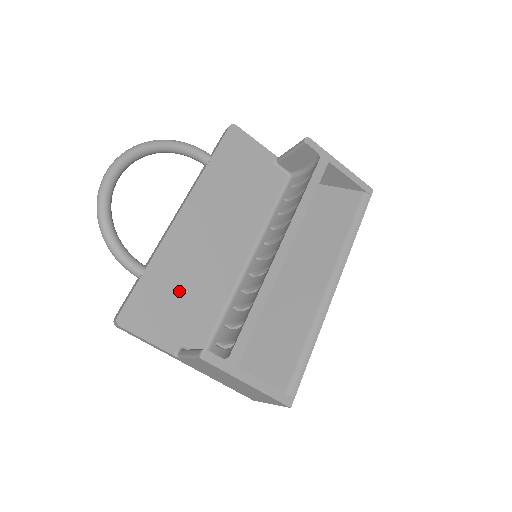
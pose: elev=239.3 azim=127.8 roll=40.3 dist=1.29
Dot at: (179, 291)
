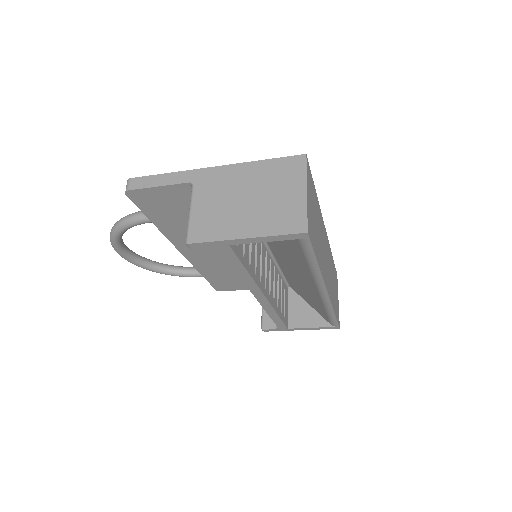
Dot at: (231, 274)
